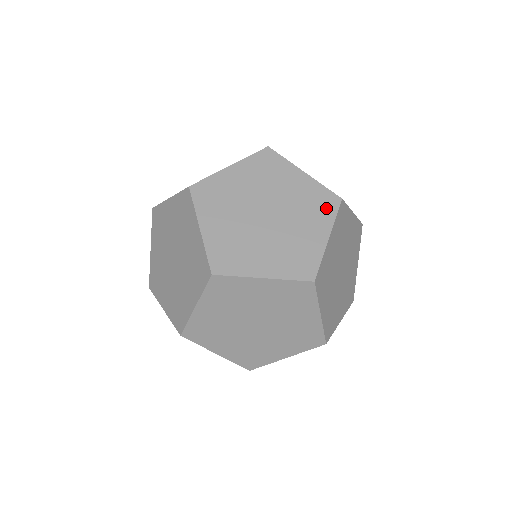
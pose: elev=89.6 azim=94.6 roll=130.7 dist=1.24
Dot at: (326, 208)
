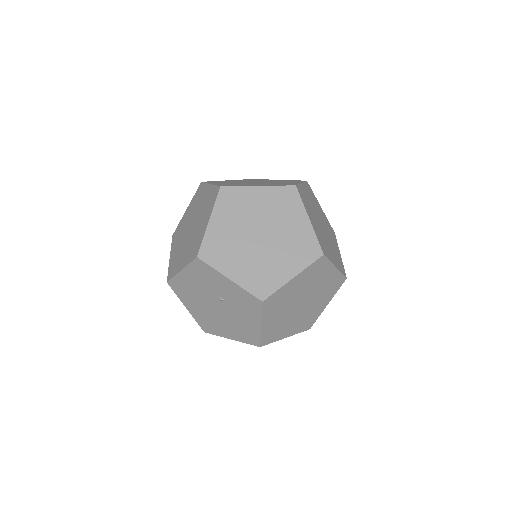
Dot at: (297, 181)
